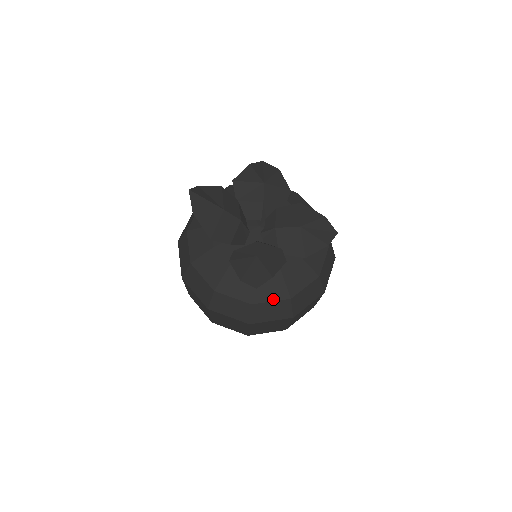
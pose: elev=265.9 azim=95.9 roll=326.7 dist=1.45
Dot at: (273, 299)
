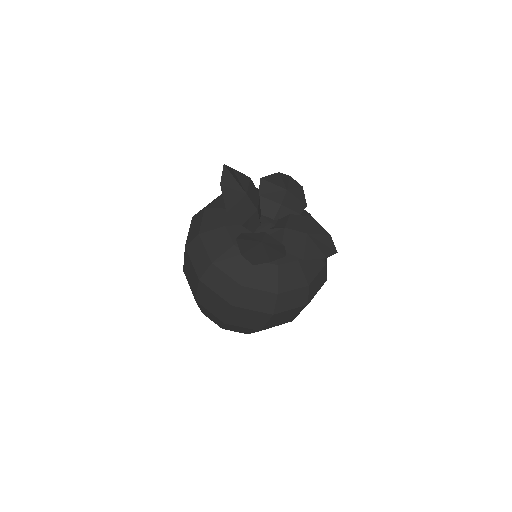
Dot at: (262, 288)
